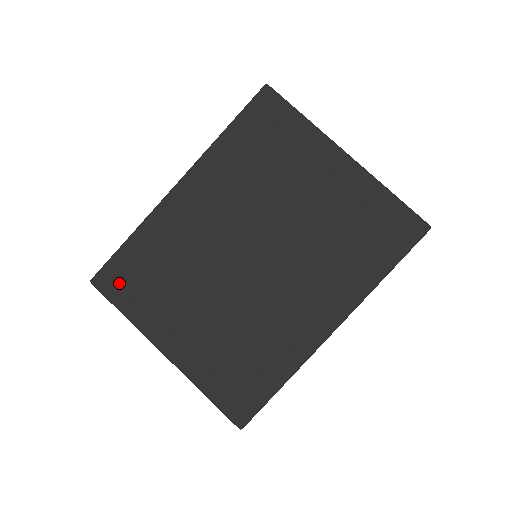
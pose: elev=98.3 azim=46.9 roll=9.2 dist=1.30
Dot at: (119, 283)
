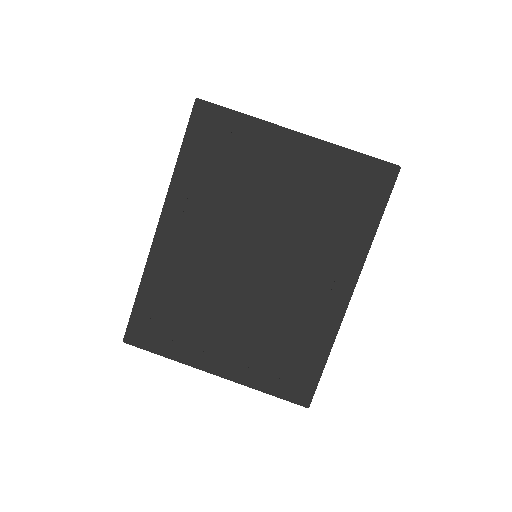
Dot at: (149, 332)
